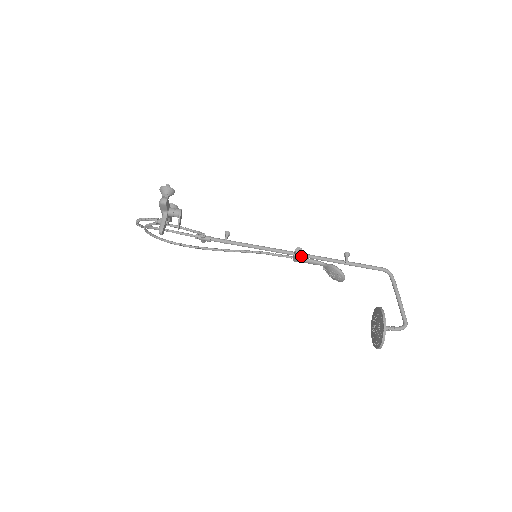
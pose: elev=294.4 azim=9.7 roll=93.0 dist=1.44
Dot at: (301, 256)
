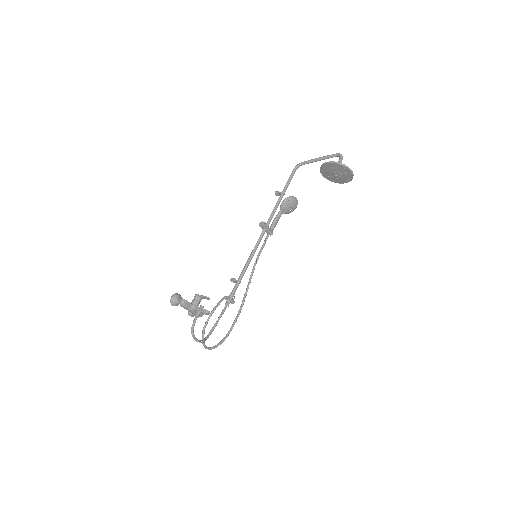
Dot at: (268, 225)
